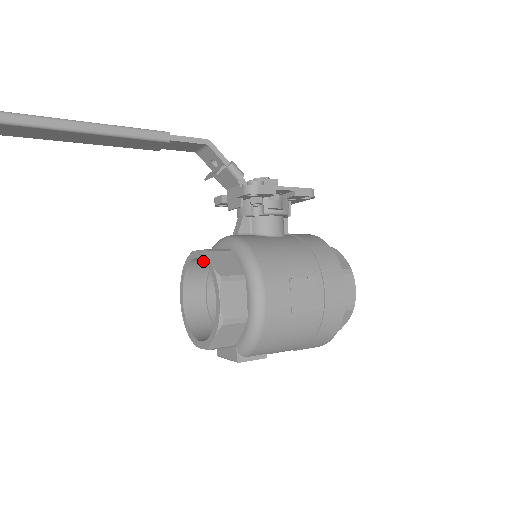
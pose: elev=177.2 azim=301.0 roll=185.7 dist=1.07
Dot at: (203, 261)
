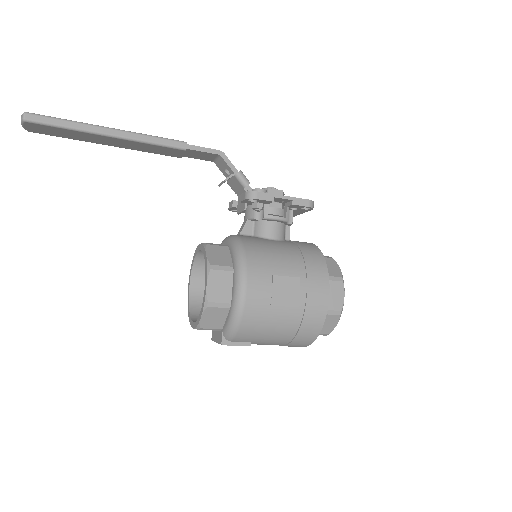
Dot at: occluded
